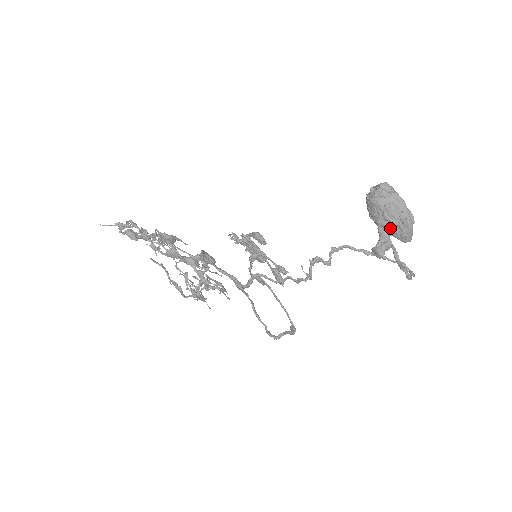
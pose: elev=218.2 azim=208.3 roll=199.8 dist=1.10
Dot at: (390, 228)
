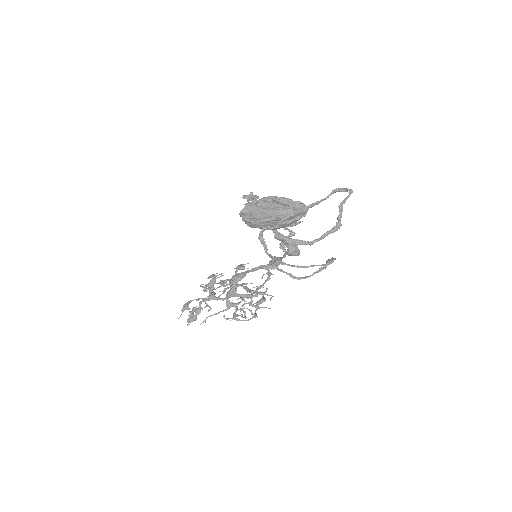
Dot at: (282, 227)
